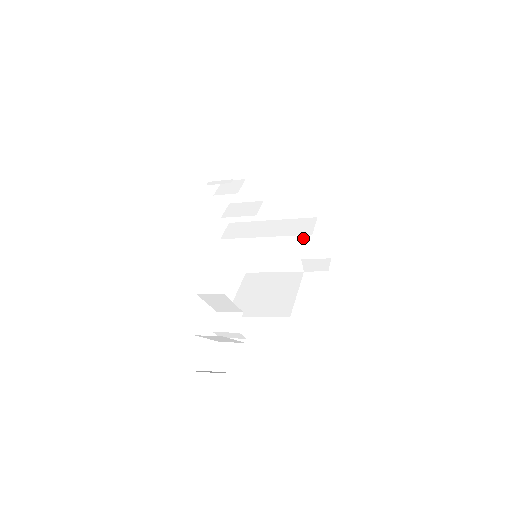
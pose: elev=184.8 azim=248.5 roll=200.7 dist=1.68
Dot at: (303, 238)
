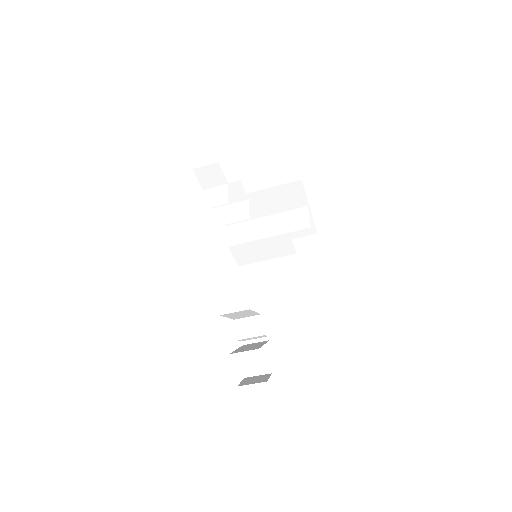
Dot at: occluded
